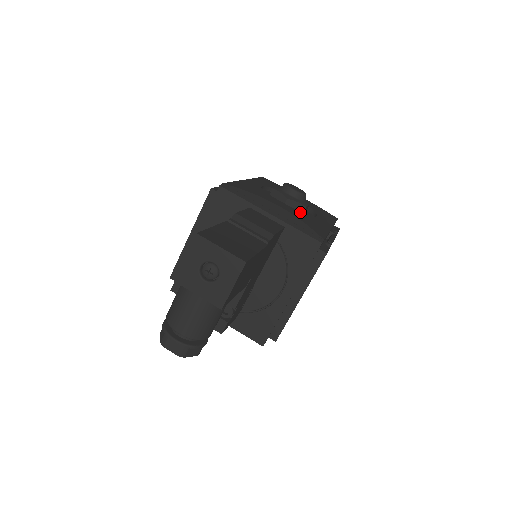
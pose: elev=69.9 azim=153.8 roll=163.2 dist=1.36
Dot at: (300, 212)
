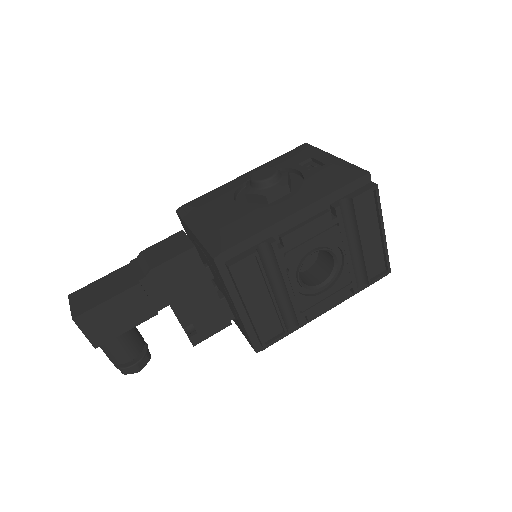
Dot at: (247, 209)
